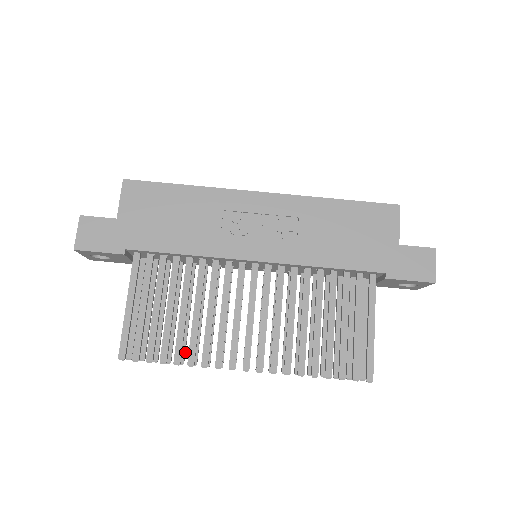
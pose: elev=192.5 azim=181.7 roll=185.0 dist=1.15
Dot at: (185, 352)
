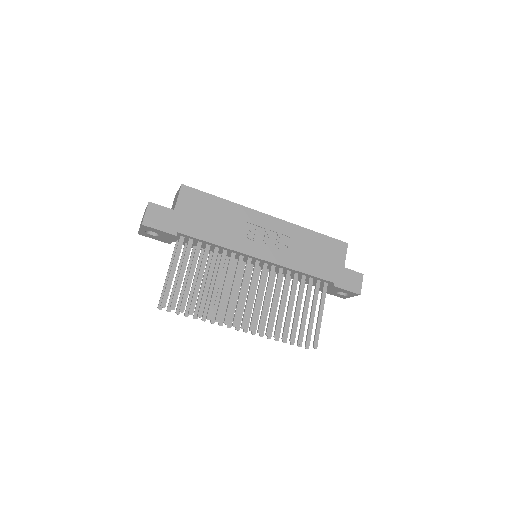
Dot at: occluded
